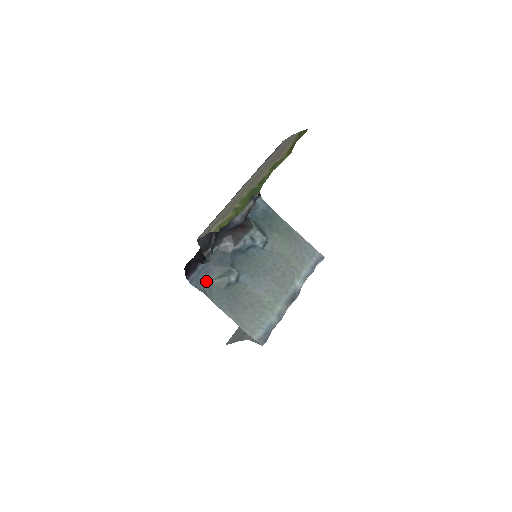
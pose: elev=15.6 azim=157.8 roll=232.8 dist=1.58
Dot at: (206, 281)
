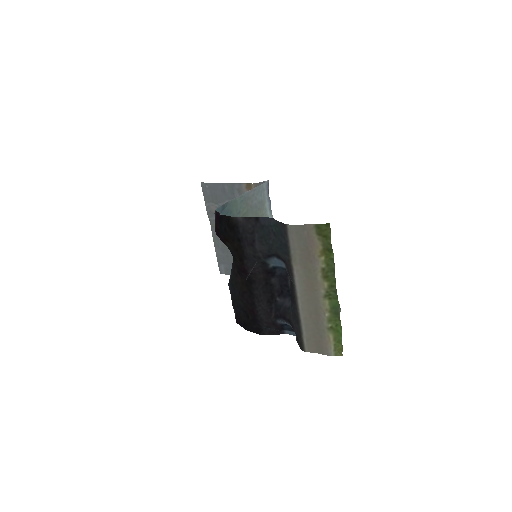
Dot at: occluded
